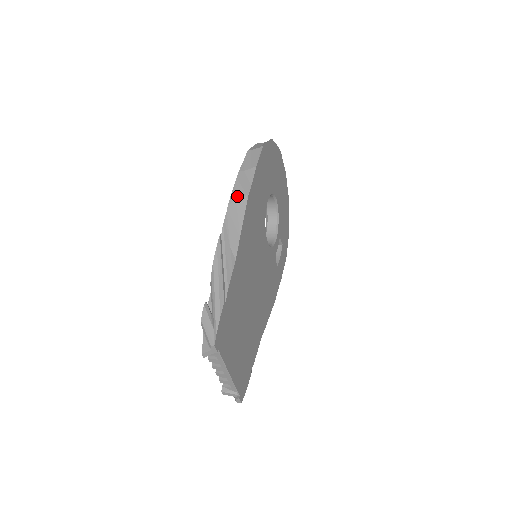
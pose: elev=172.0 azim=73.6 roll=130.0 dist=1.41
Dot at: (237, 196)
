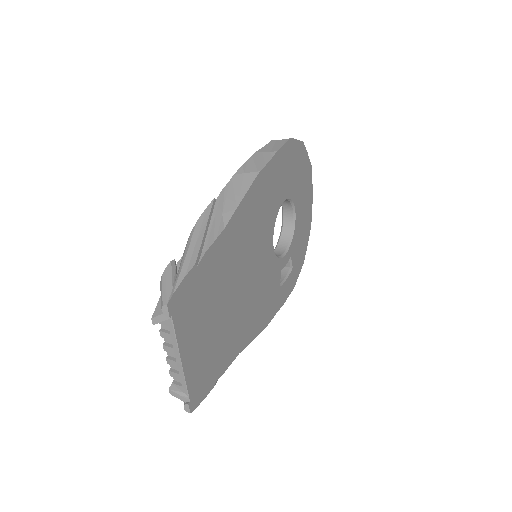
Dot at: (246, 170)
